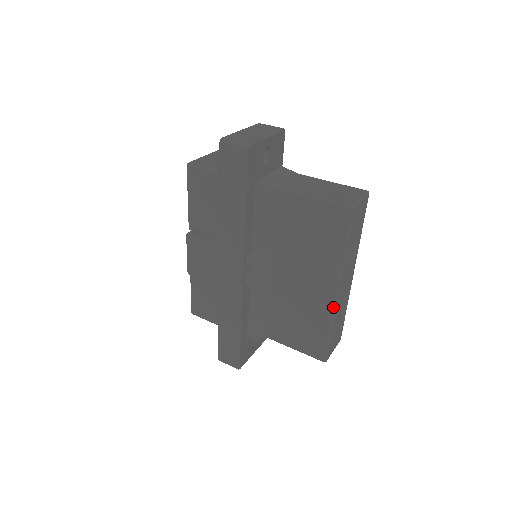
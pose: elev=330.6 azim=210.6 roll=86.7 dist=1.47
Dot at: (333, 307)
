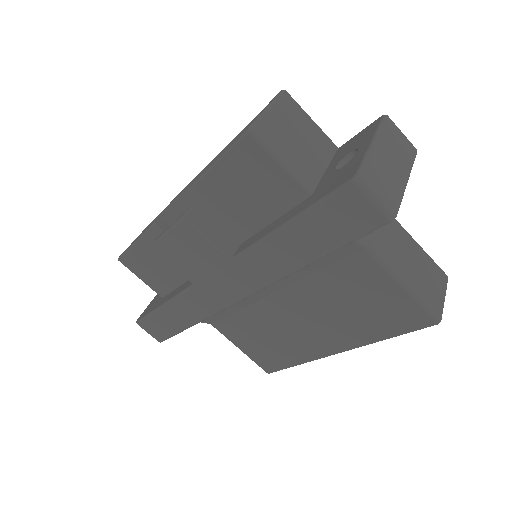
Dot at: (322, 357)
